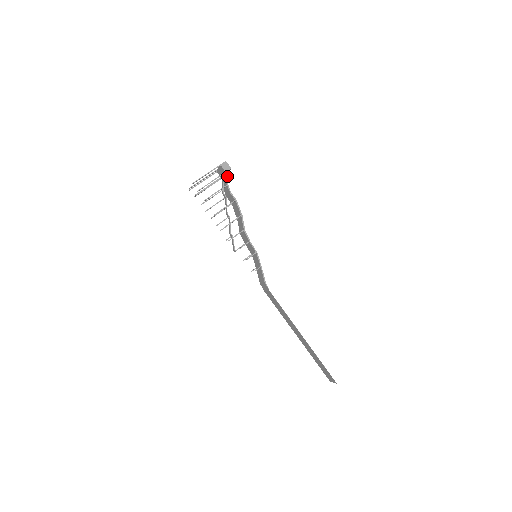
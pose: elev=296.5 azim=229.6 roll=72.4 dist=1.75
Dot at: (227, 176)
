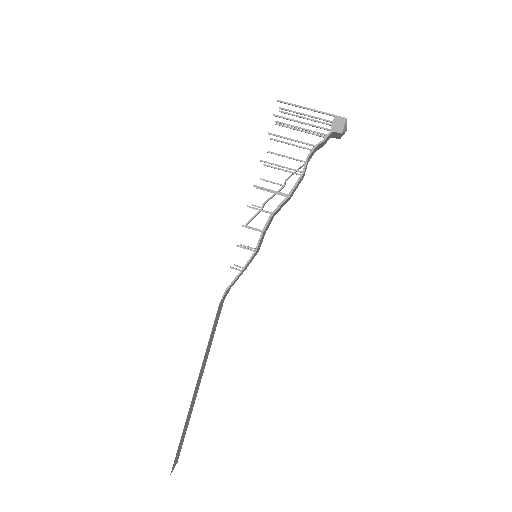
Dot at: (327, 136)
